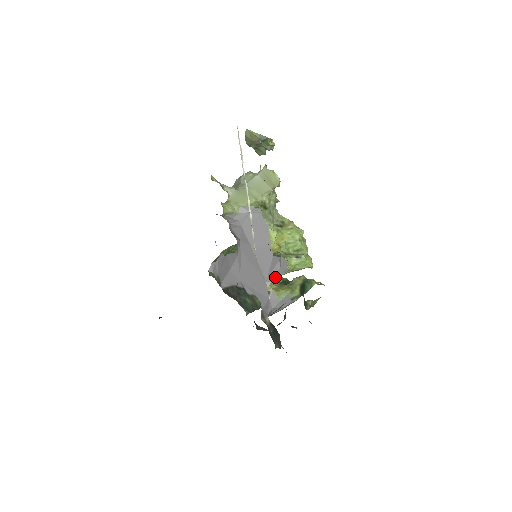
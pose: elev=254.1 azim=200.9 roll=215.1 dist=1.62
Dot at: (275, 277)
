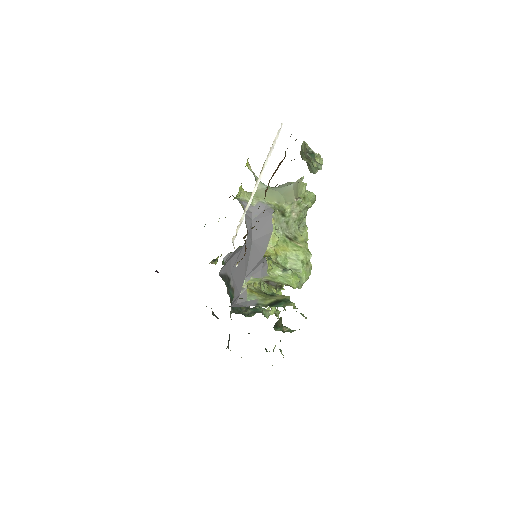
Dot at: (255, 277)
